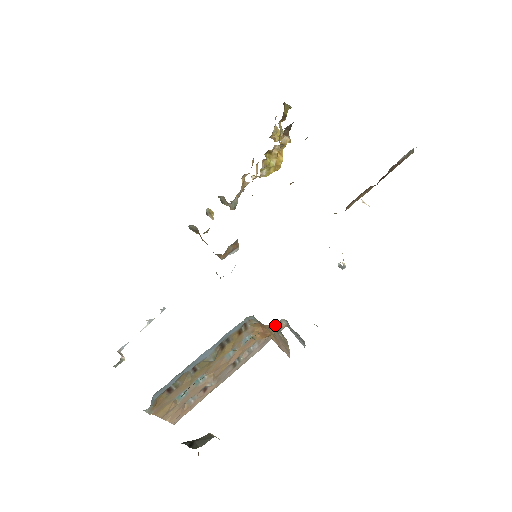
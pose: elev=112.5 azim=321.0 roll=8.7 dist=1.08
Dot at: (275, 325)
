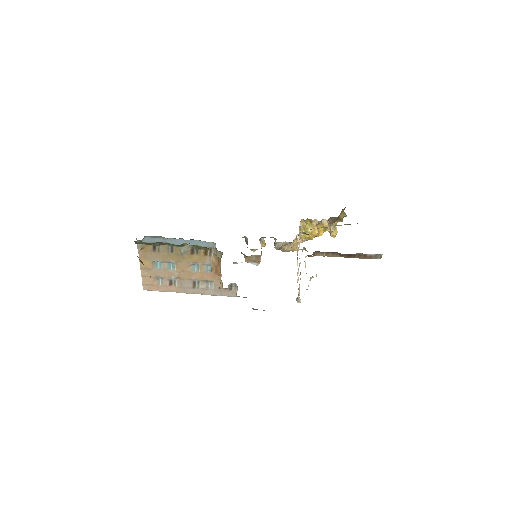
Dot at: (221, 255)
